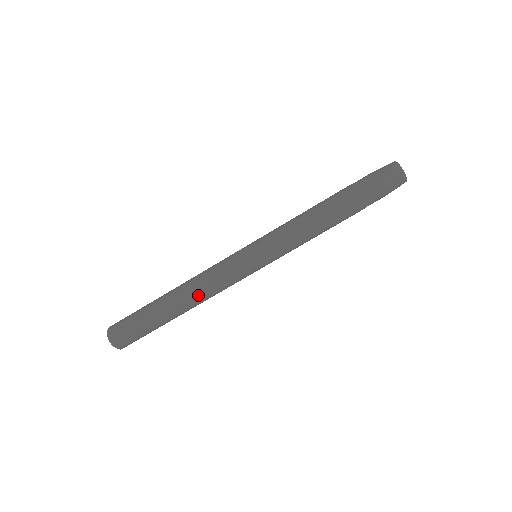
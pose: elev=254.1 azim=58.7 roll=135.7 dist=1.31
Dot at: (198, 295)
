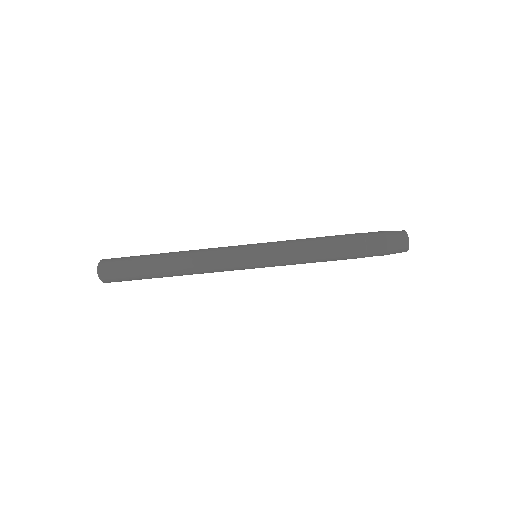
Dot at: occluded
